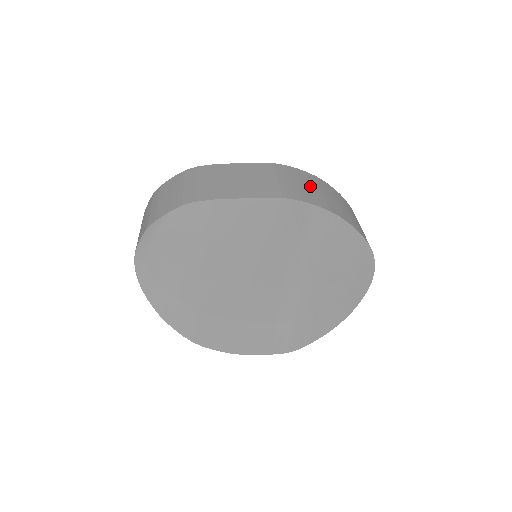
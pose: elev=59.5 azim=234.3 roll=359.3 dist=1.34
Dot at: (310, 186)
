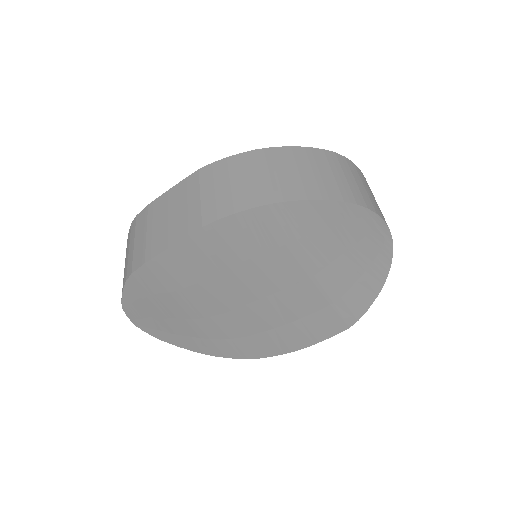
Dot at: (241, 178)
